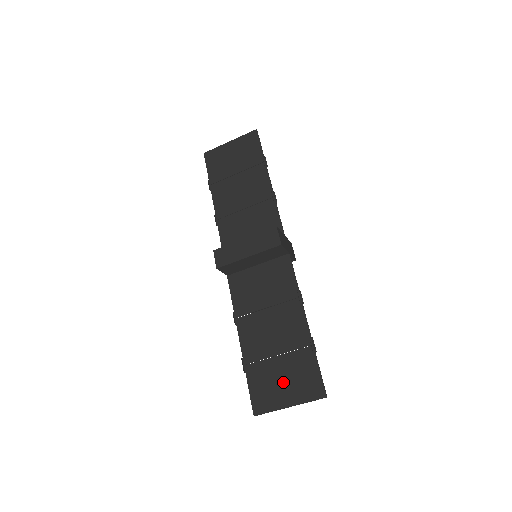
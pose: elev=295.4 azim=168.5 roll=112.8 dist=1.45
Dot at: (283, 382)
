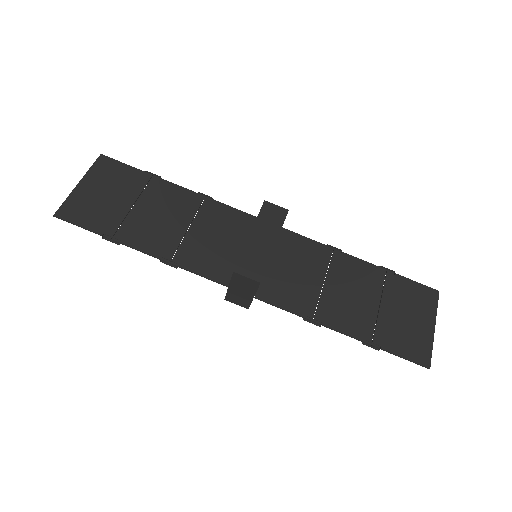
Dot at: (409, 318)
